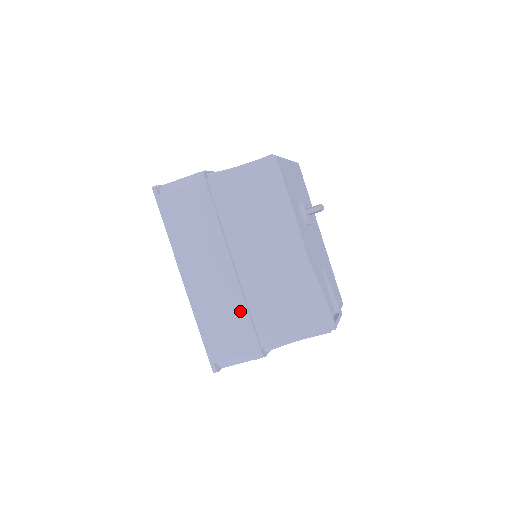
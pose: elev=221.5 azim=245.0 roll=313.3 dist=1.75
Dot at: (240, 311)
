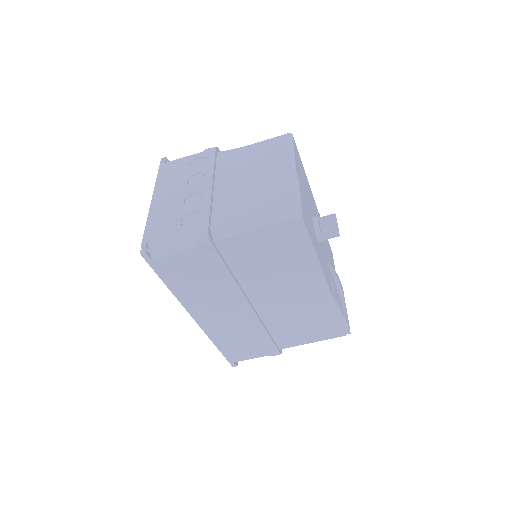
Dot at: (259, 333)
